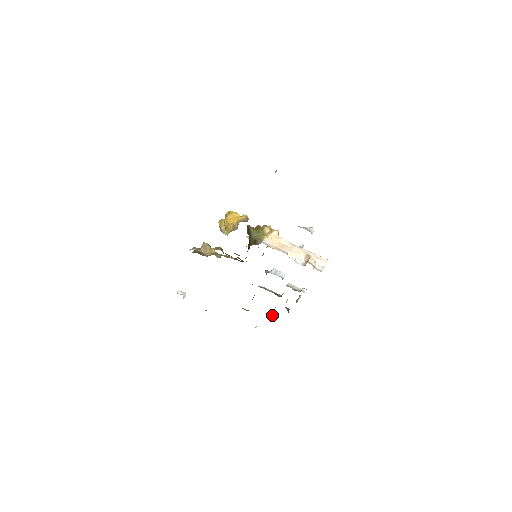
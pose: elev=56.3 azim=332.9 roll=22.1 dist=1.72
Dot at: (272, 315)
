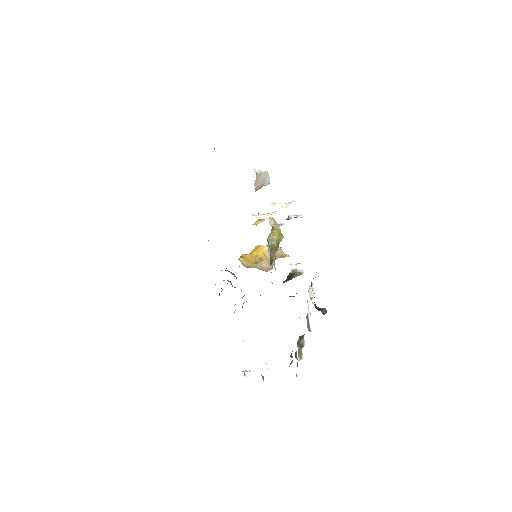
Dot at: (309, 329)
